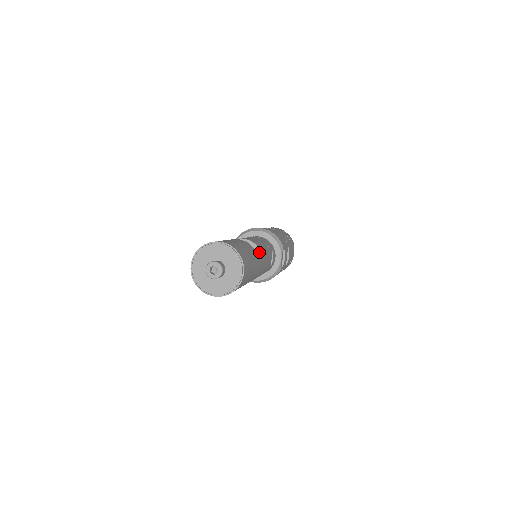
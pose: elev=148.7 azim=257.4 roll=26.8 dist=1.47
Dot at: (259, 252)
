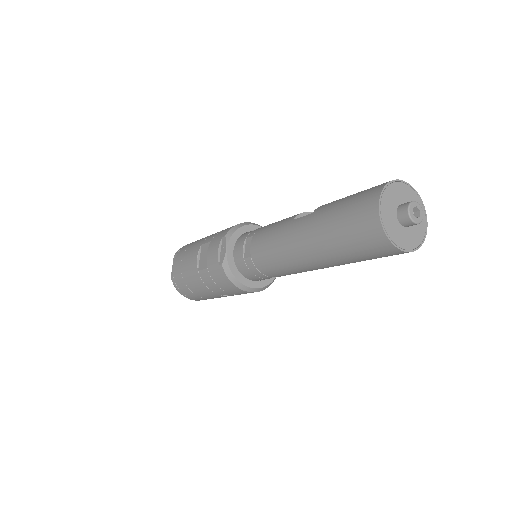
Dot at: occluded
